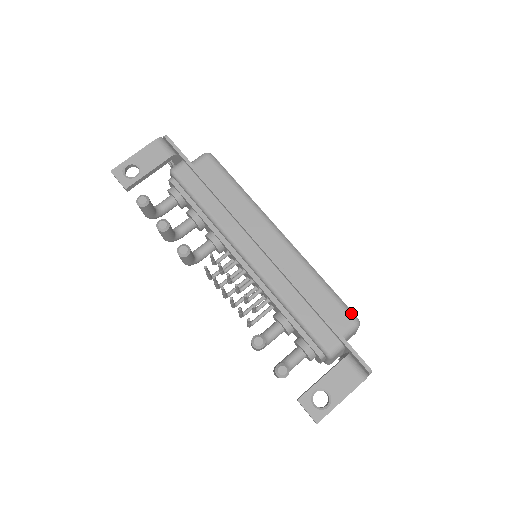
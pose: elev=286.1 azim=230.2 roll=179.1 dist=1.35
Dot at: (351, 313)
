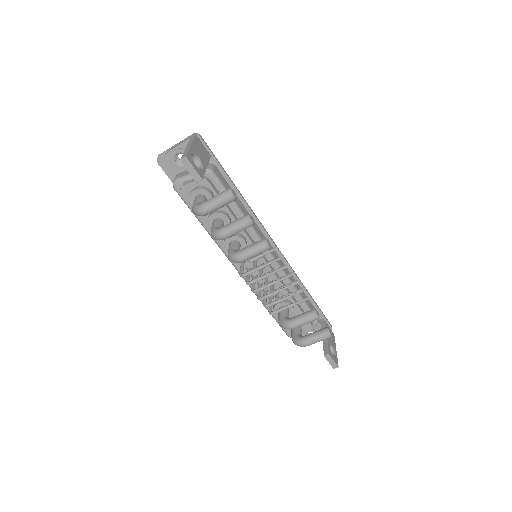
Dot at: occluded
